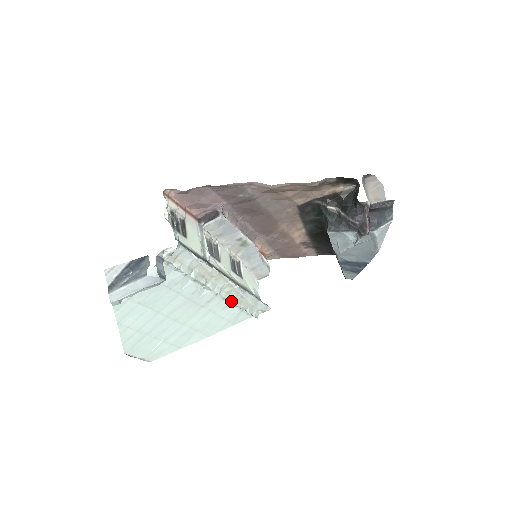
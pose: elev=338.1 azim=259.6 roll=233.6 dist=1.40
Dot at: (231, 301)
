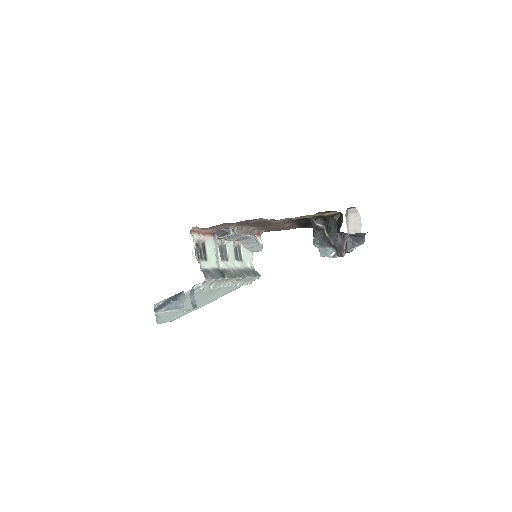
Dot at: (235, 285)
